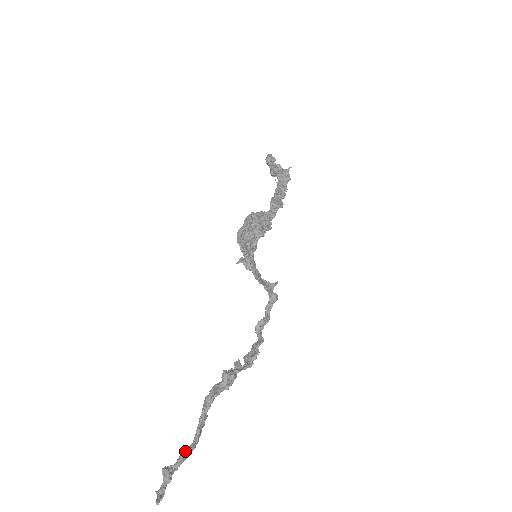
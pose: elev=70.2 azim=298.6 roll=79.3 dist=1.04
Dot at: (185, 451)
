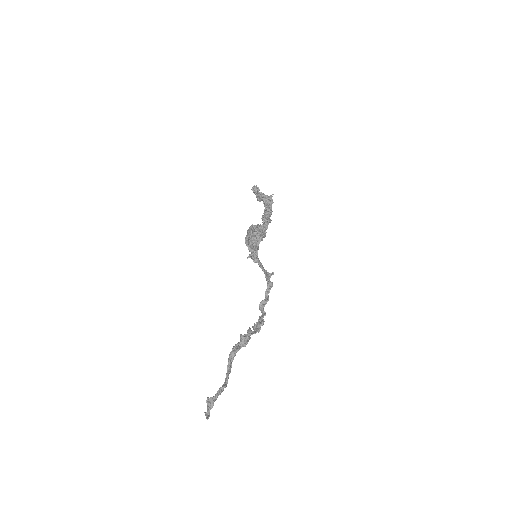
Dot at: (220, 388)
